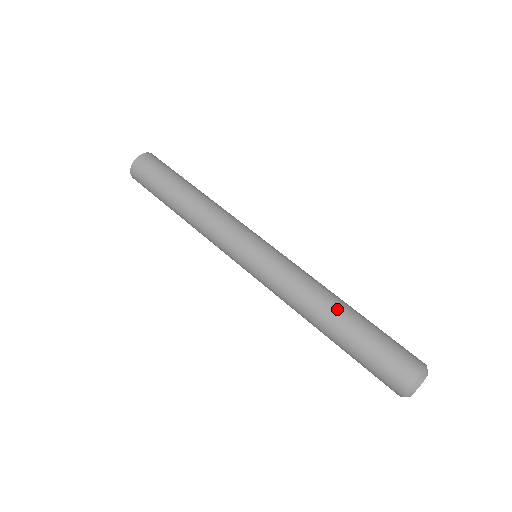
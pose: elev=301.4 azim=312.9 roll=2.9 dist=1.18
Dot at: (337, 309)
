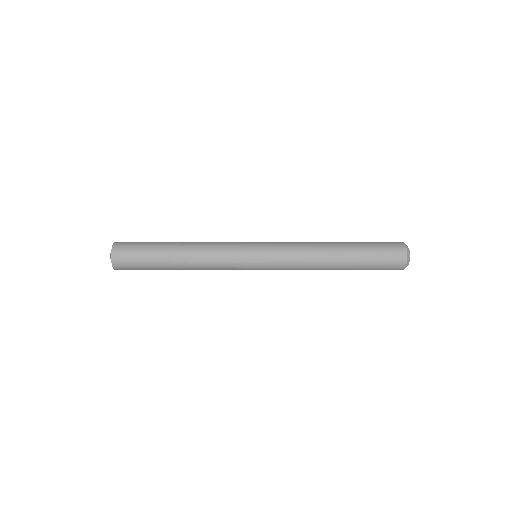
Dot at: (336, 265)
